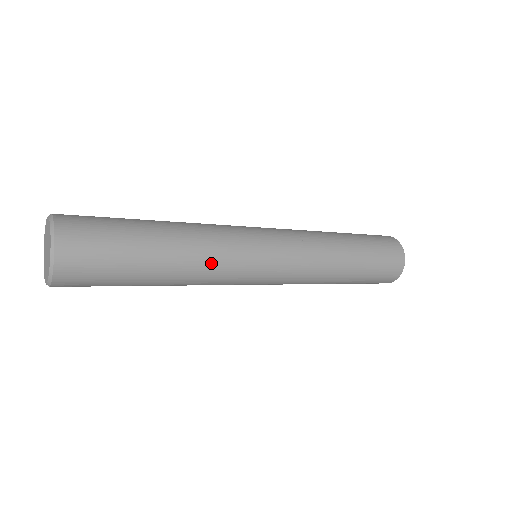
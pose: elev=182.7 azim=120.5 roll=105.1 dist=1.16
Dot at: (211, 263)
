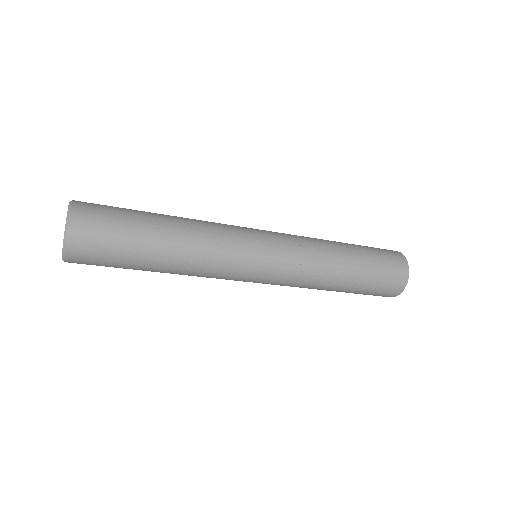
Dot at: (207, 254)
